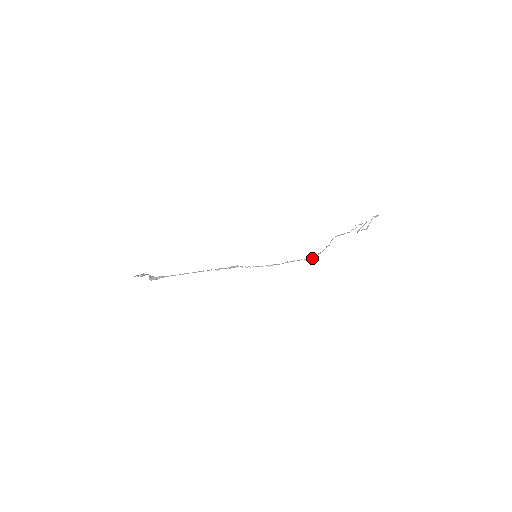
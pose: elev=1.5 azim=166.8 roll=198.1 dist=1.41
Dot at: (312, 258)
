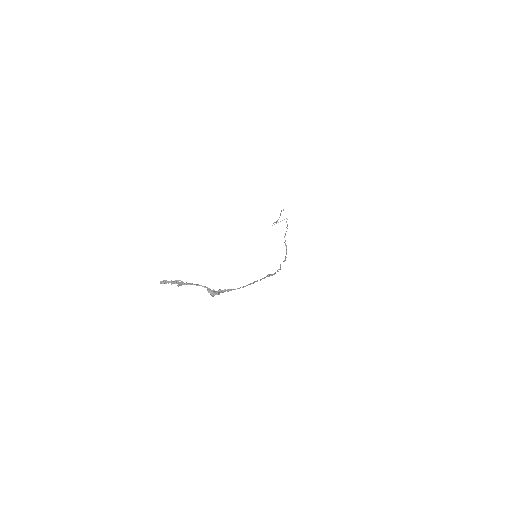
Dot at: occluded
